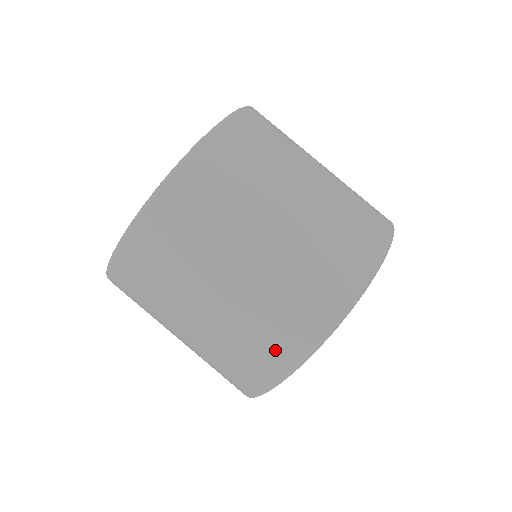
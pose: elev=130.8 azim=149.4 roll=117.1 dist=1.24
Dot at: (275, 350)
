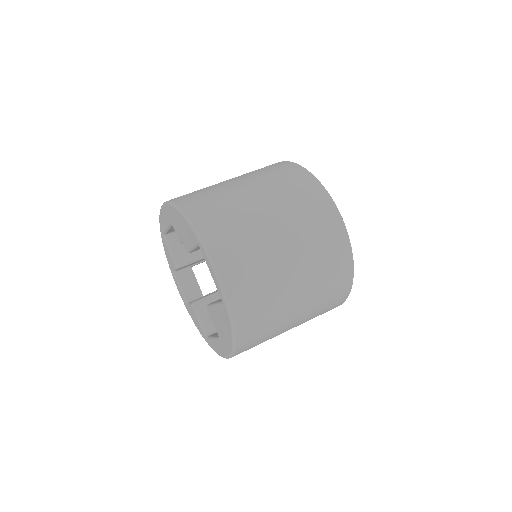
Dot at: (303, 185)
